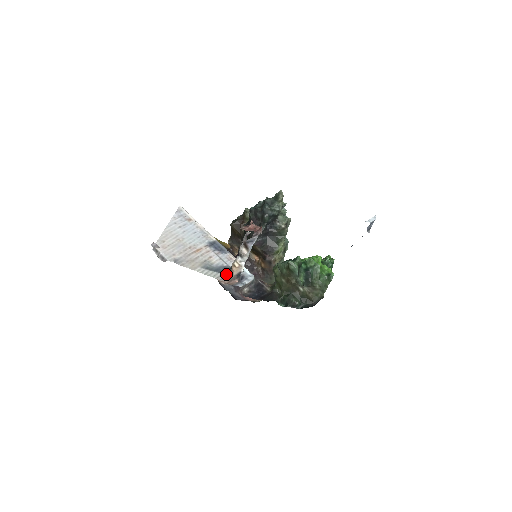
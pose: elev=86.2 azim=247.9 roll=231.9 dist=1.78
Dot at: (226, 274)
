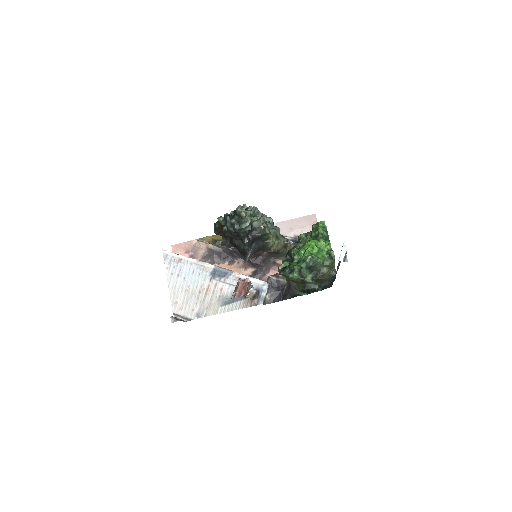
Dot at: (244, 298)
